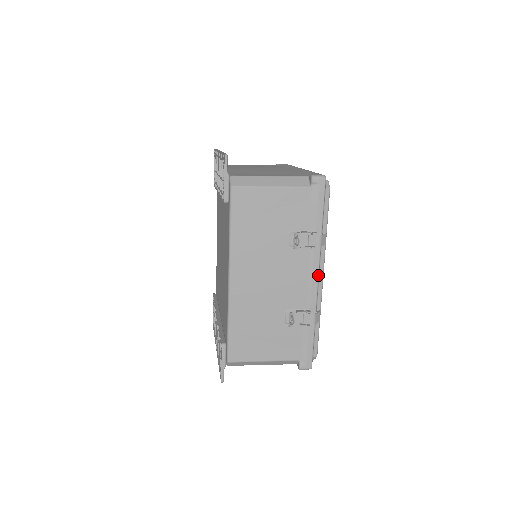
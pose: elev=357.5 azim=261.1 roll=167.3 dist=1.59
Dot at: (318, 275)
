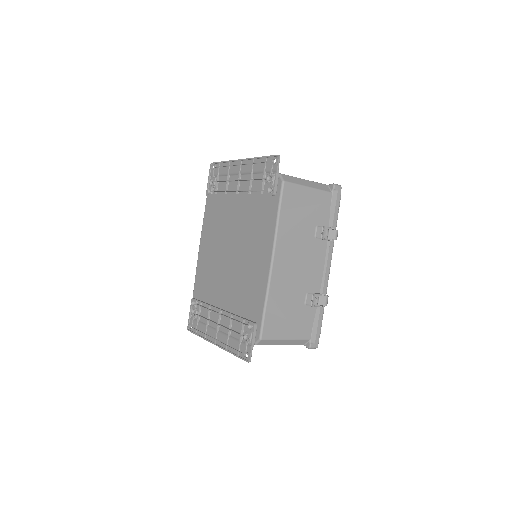
Dot at: occluded
